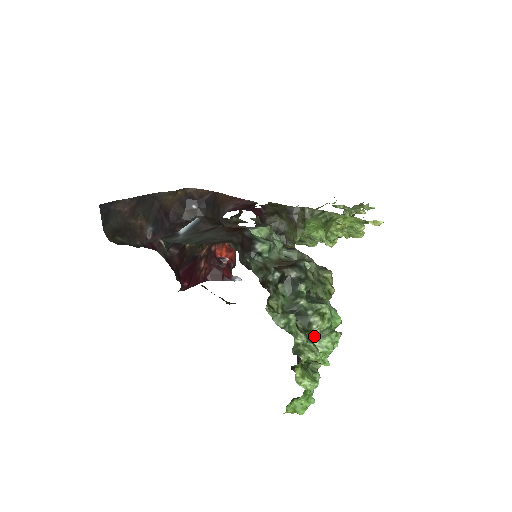
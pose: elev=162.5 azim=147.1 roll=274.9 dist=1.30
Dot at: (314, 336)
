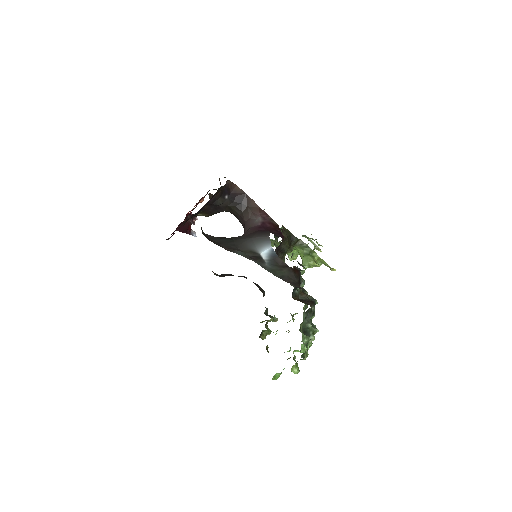
Dot at: occluded
